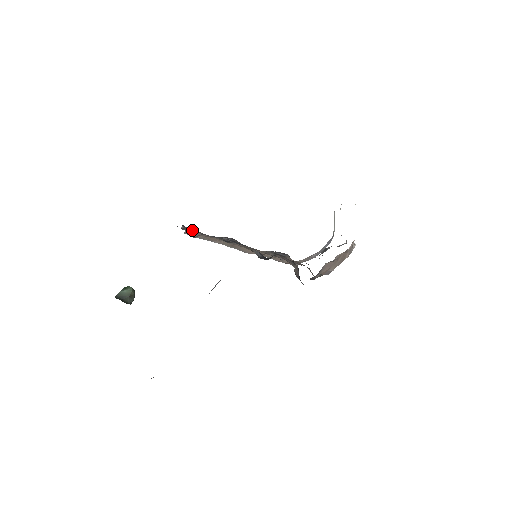
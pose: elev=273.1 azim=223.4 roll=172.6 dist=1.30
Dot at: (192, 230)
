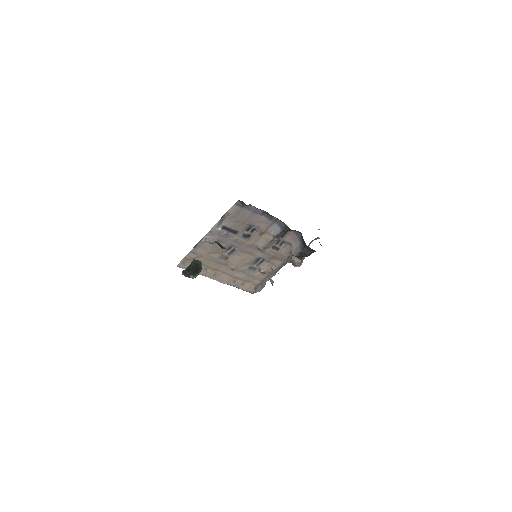
Dot at: (238, 213)
